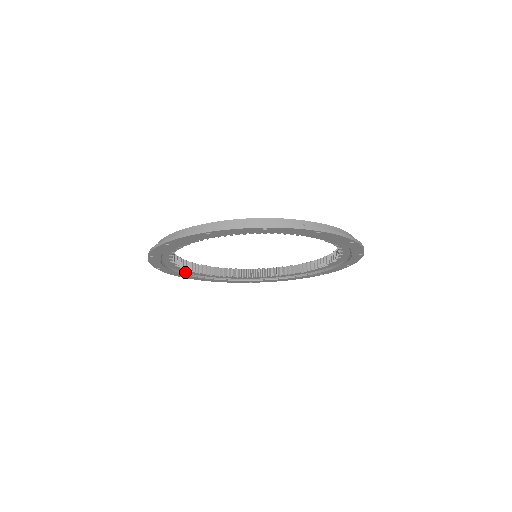
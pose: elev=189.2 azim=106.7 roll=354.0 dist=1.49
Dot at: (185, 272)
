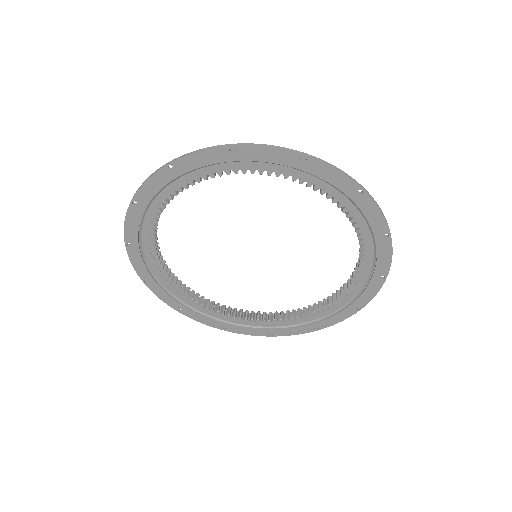
Dot at: (141, 240)
